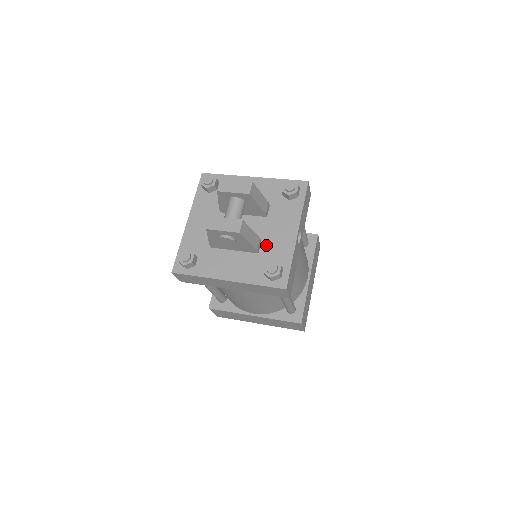
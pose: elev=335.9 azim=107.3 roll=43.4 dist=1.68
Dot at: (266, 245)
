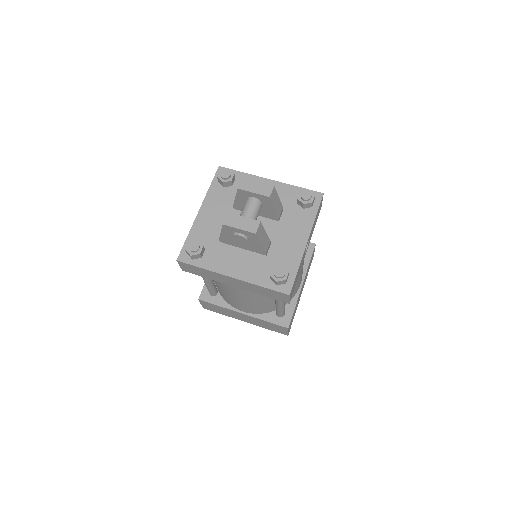
Dot at: (275, 249)
